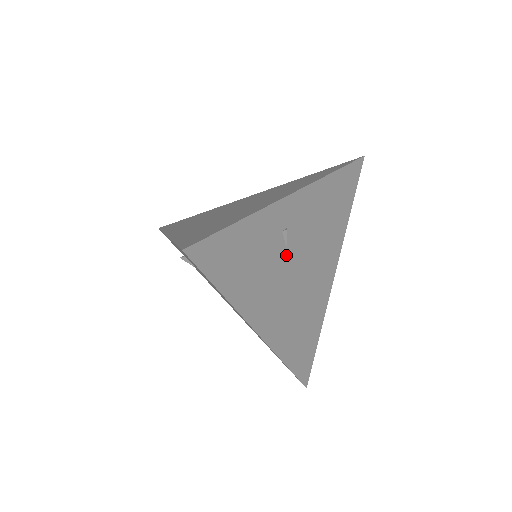
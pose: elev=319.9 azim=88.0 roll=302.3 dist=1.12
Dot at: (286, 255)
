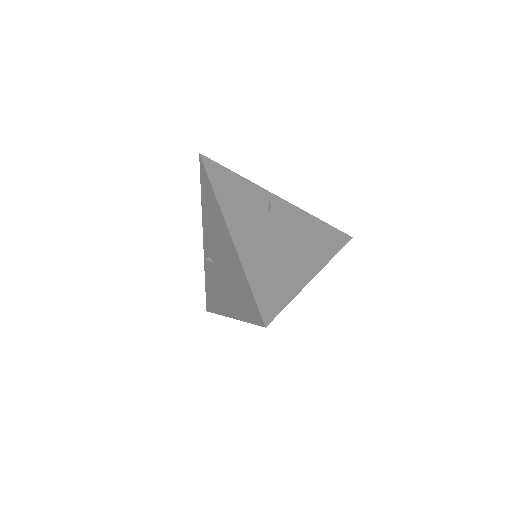
Dot at: (267, 217)
